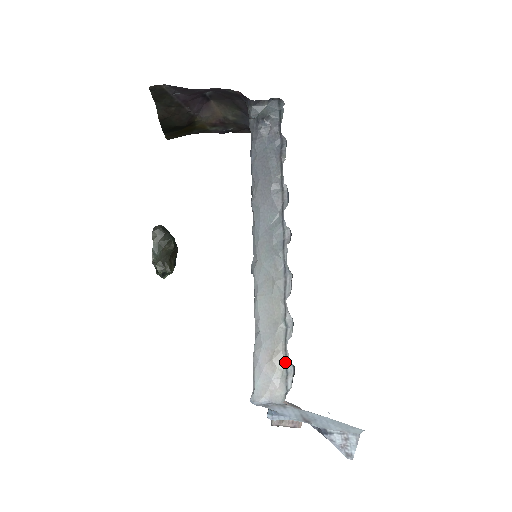
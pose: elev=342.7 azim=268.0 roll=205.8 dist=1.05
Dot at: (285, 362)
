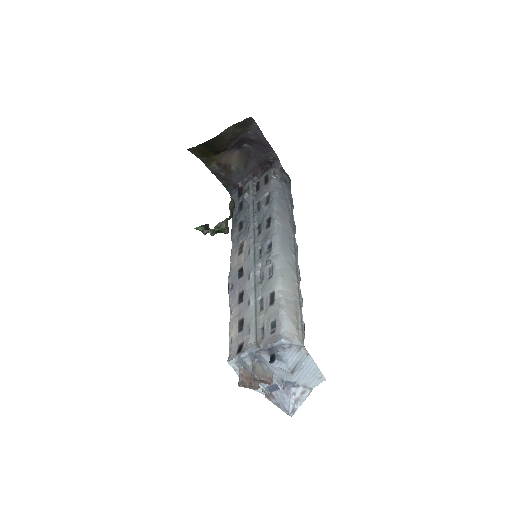
Dot at: (301, 320)
